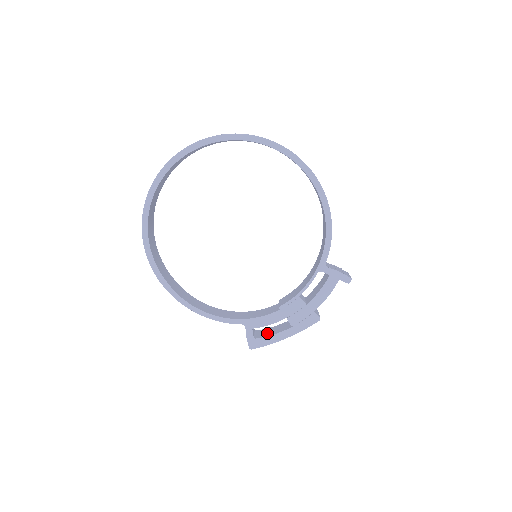
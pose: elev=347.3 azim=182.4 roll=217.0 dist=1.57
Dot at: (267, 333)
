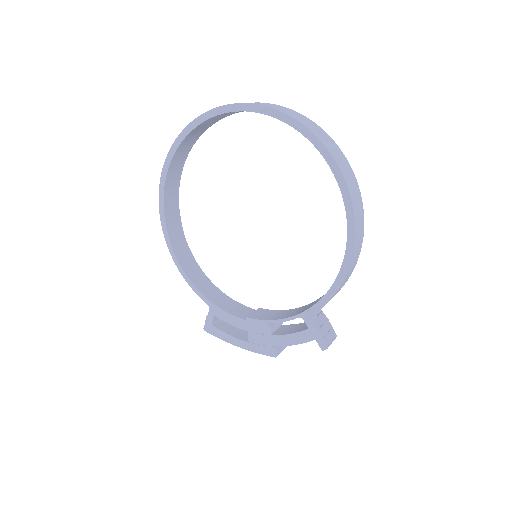
Dot at: (228, 328)
